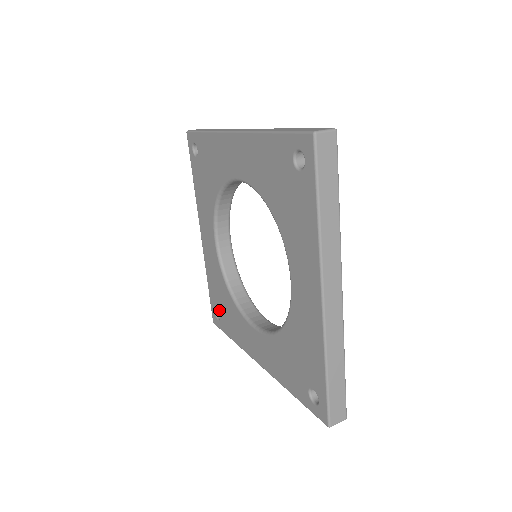
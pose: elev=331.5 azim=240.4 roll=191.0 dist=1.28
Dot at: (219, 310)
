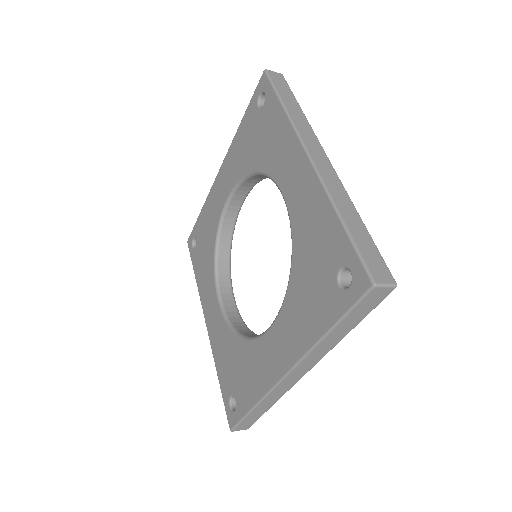
Dot at: (233, 390)
